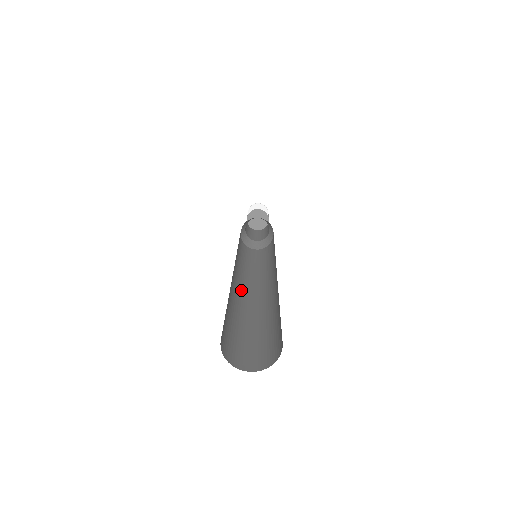
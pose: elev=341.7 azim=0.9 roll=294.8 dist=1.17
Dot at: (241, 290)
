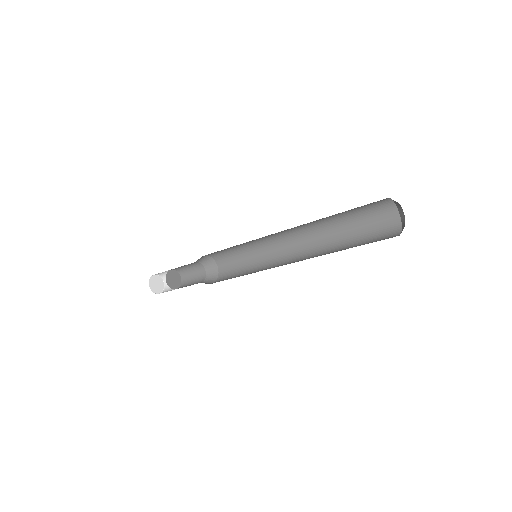
Dot at: occluded
